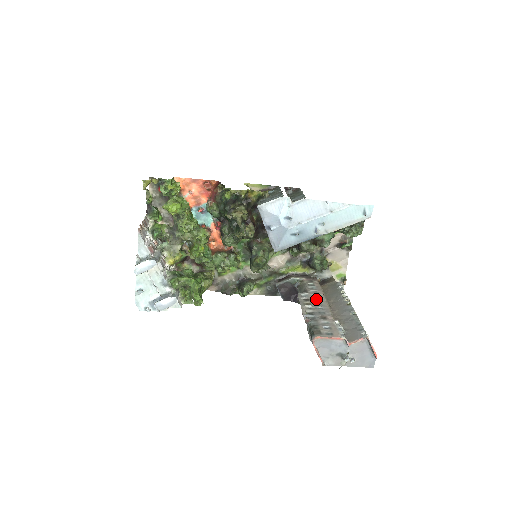
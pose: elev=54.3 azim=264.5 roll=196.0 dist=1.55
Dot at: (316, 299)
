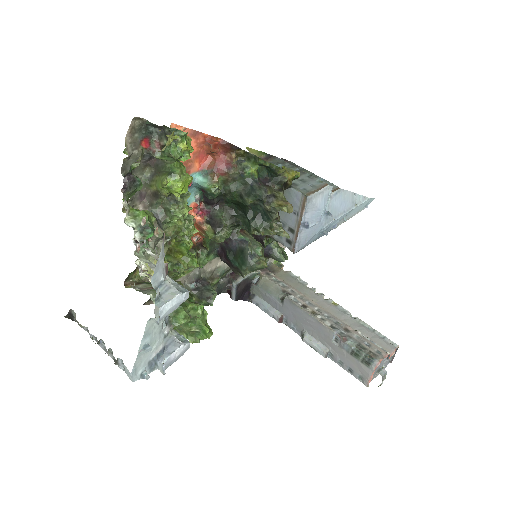
Dot at: (308, 303)
